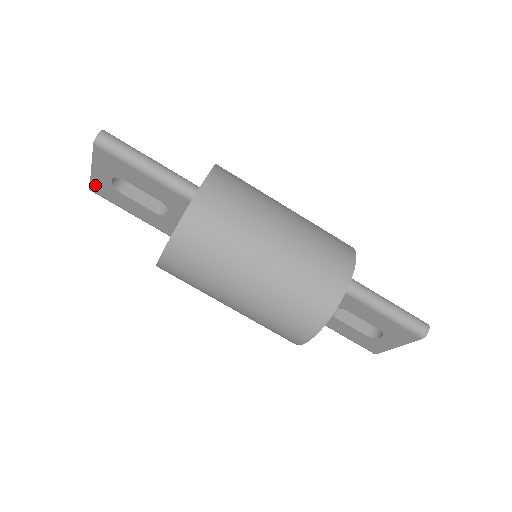
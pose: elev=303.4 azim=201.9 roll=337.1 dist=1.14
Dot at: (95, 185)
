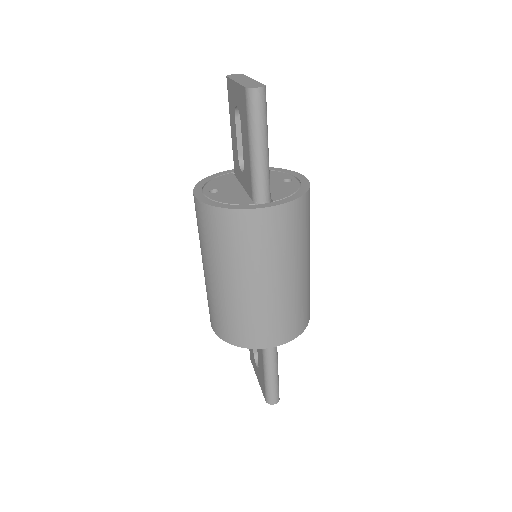
Dot at: (230, 84)
